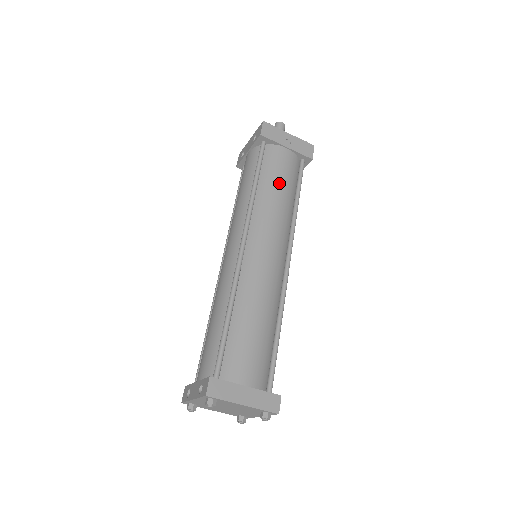
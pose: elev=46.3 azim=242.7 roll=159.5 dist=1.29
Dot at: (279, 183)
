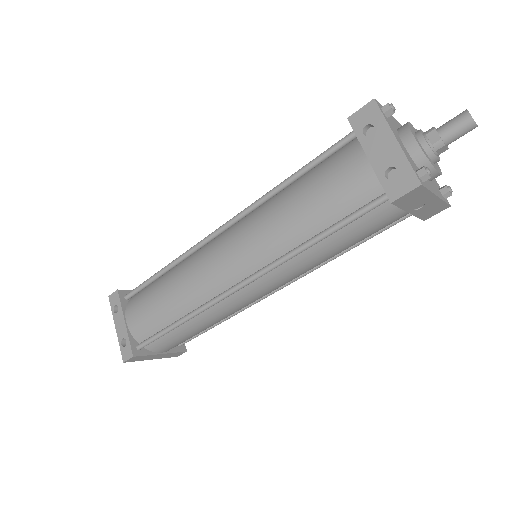
Dot at: (345, 247)
